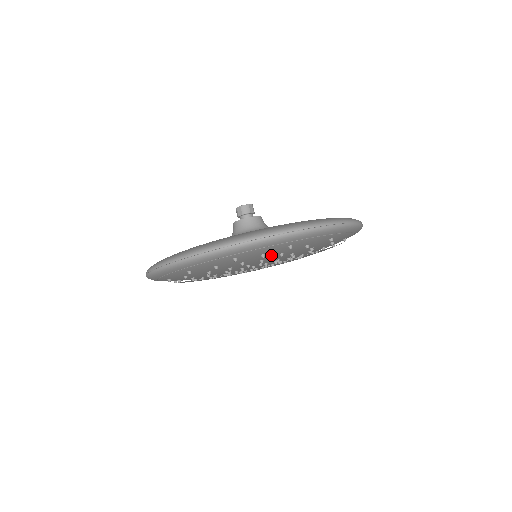
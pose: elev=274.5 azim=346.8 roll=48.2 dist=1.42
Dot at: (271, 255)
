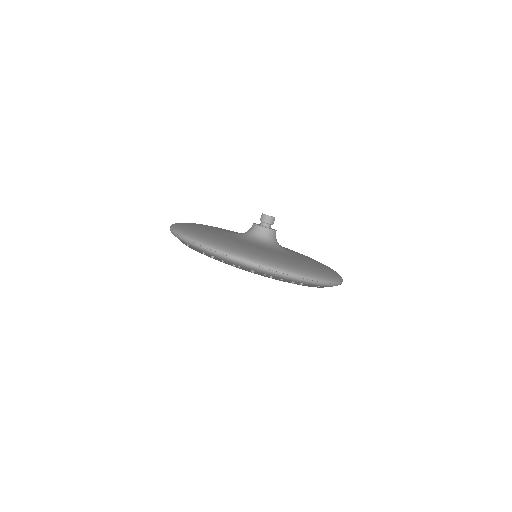
Dot at: occluded
